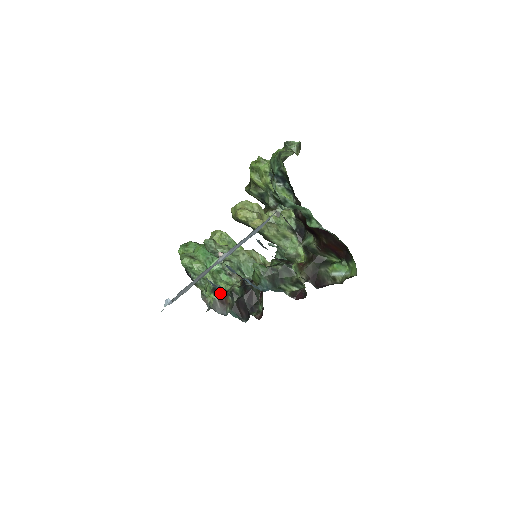
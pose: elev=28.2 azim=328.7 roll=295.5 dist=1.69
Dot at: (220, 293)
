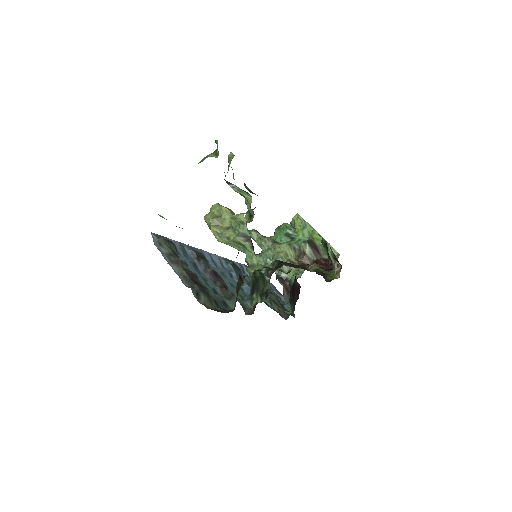
Dot at: (286, 281)
